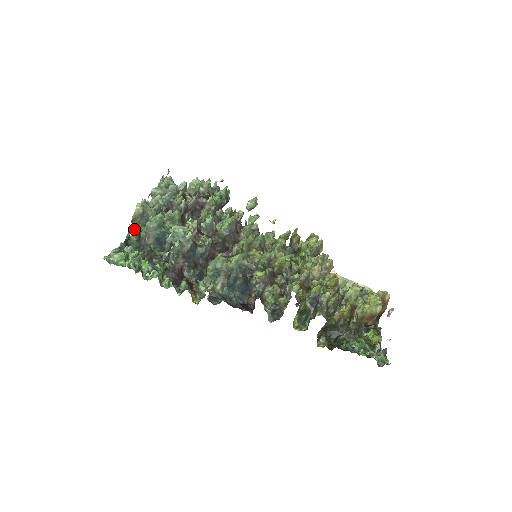
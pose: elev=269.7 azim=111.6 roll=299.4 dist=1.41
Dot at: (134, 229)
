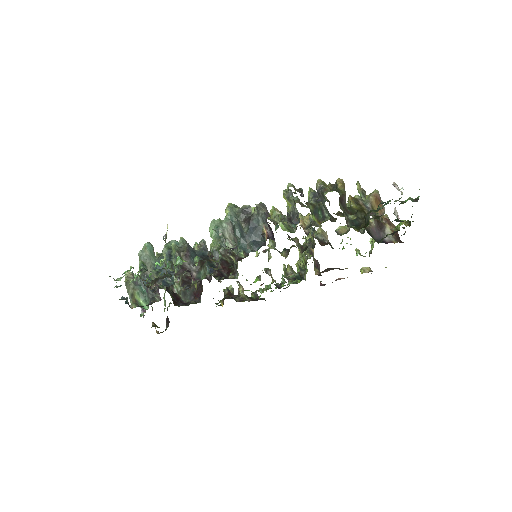
Dot at: (132, 302)
